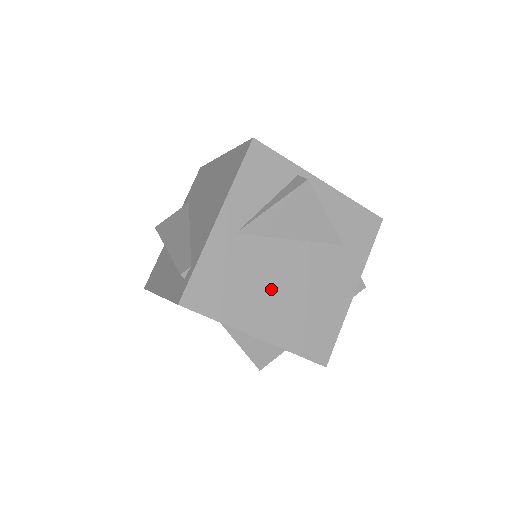
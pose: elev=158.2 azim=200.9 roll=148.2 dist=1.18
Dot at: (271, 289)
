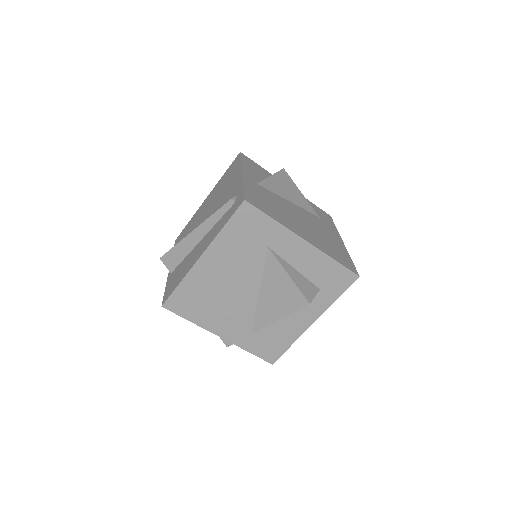
Dot at: (295, 219)
